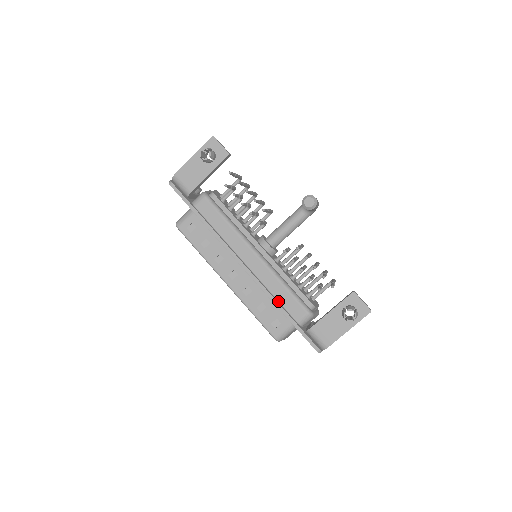
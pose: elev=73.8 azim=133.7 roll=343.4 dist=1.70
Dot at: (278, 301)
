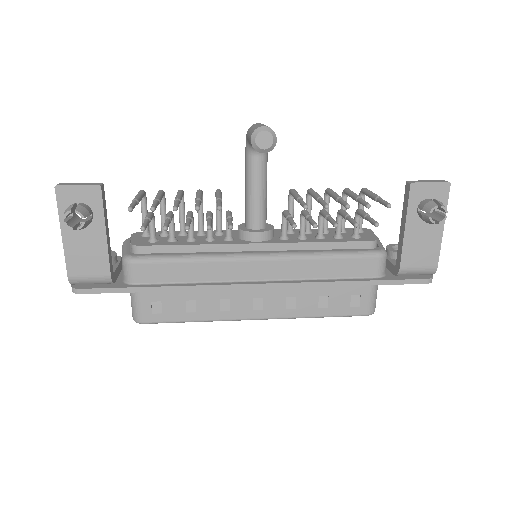
Dot at: (336, 279)
